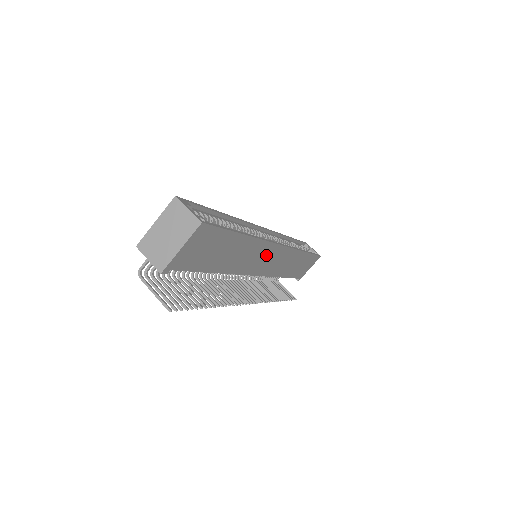
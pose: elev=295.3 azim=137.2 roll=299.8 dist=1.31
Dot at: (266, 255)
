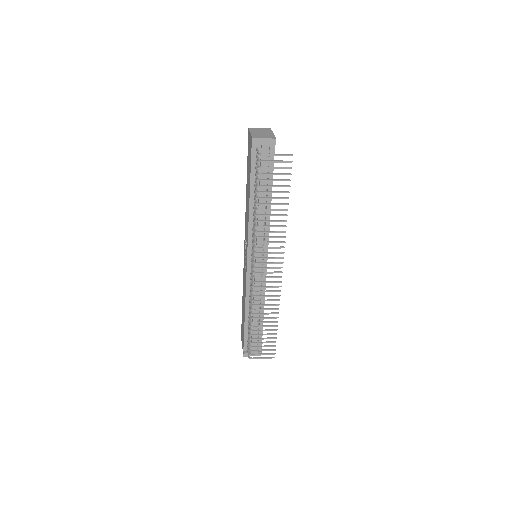
Dot at: occluded
